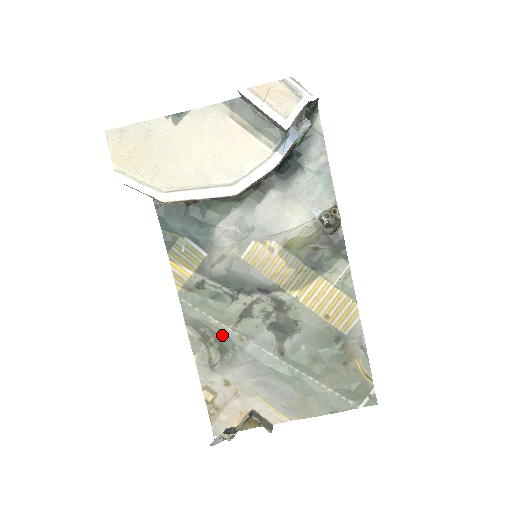
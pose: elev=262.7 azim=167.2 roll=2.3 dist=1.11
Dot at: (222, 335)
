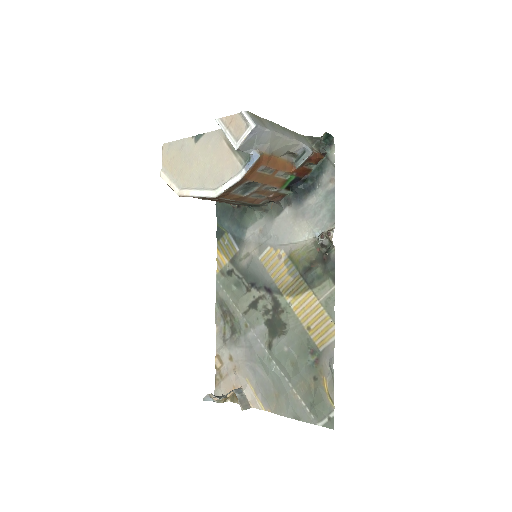
Dot at: (235, 317)
